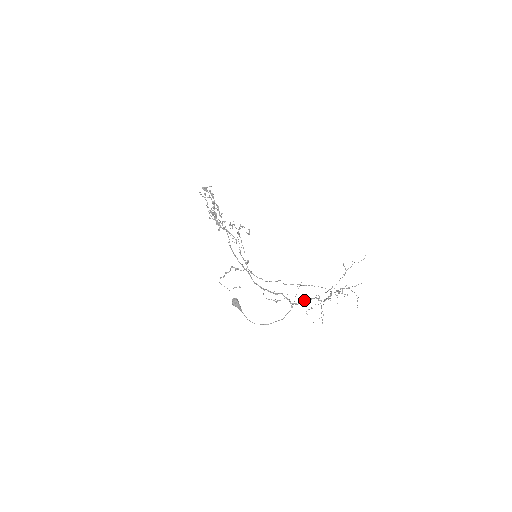
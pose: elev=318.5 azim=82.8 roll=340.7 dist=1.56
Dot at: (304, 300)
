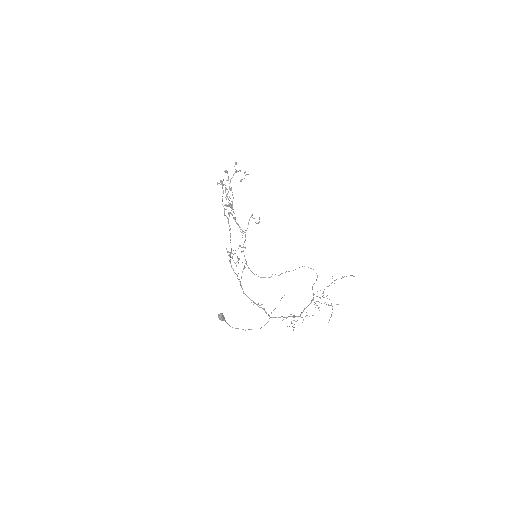
Dot at: (281, 316)
